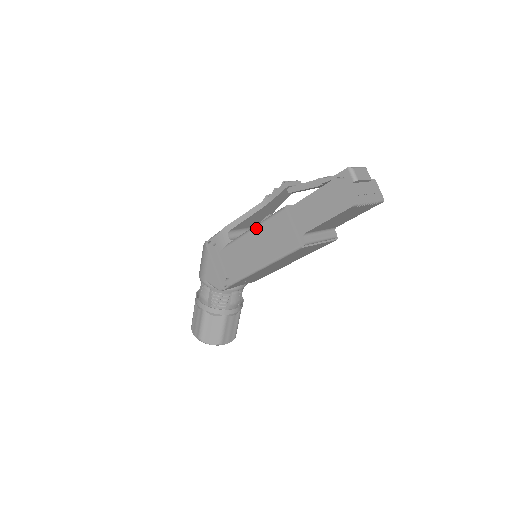
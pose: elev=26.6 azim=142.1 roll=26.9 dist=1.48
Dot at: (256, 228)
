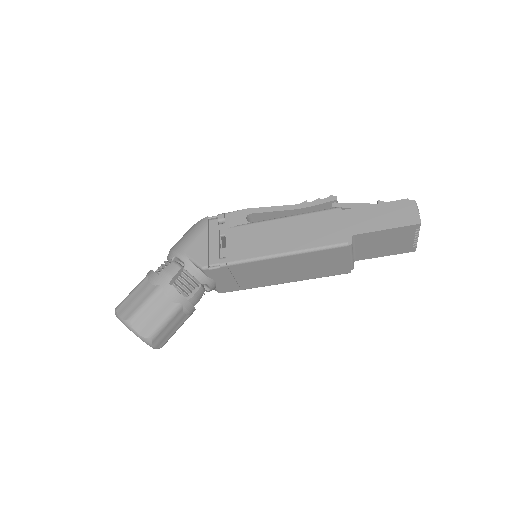
Dot at: (294, 216)
